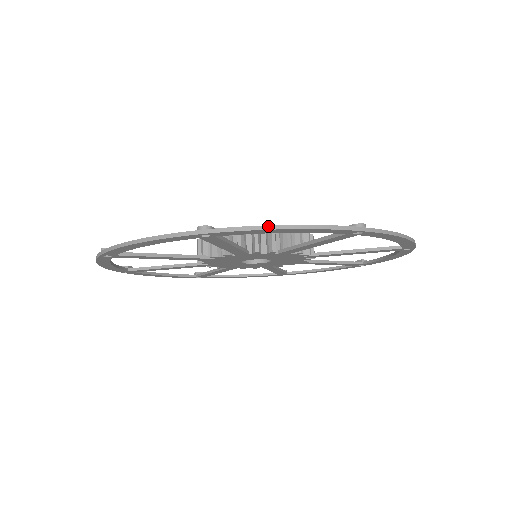
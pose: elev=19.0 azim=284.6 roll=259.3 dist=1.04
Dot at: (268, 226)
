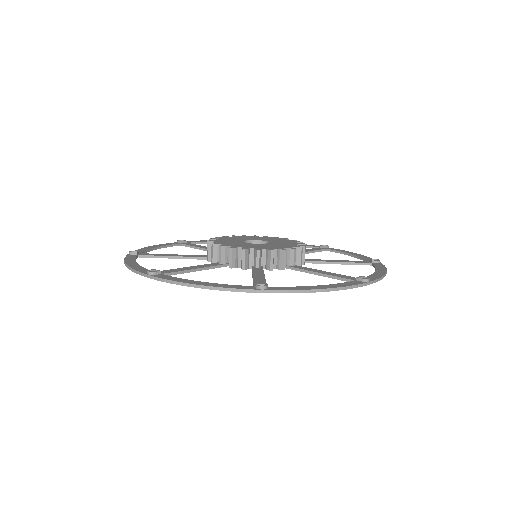
Dot at: (312, 290)
